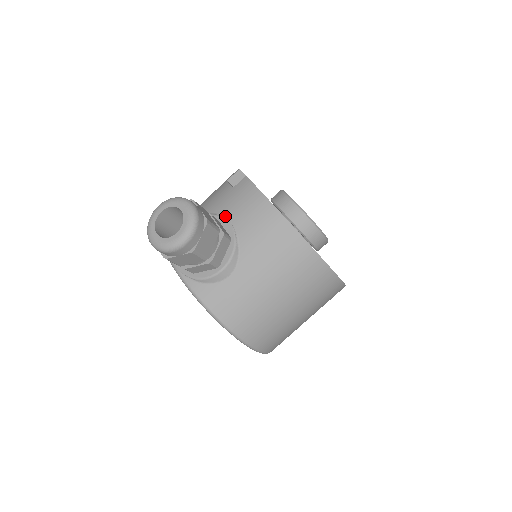
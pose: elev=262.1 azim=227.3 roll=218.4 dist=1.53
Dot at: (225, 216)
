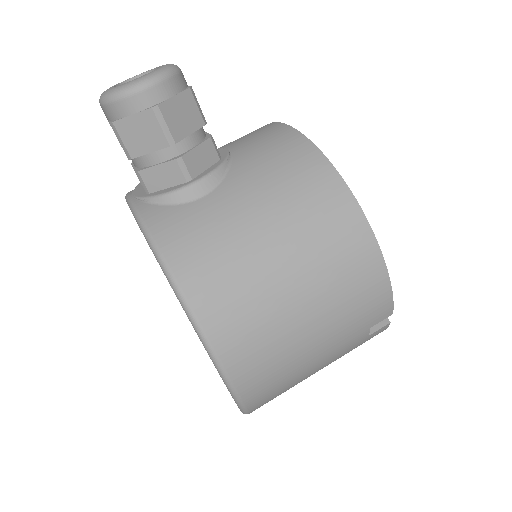
Dot at: (222, 147)
